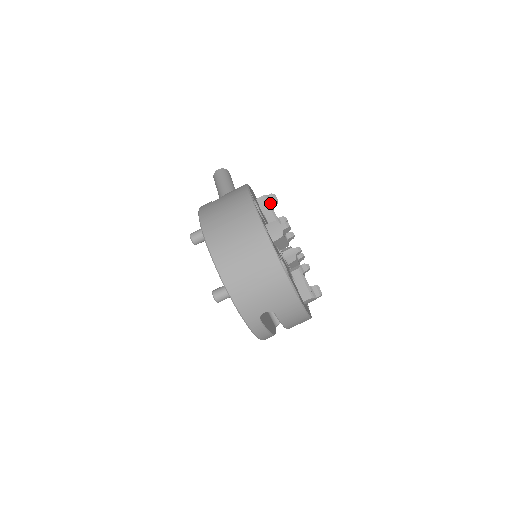
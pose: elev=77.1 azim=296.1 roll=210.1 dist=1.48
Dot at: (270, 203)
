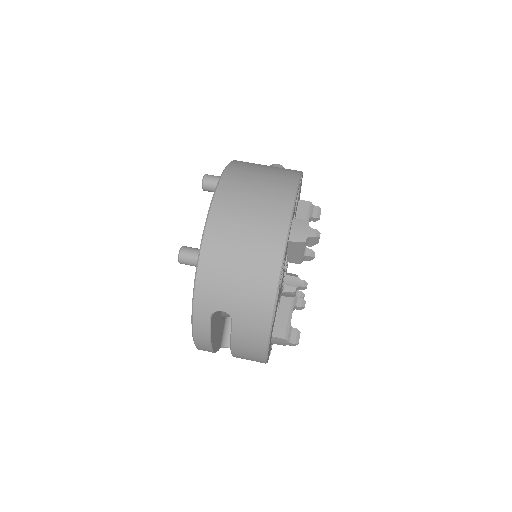
Dot at: (310, 214)
